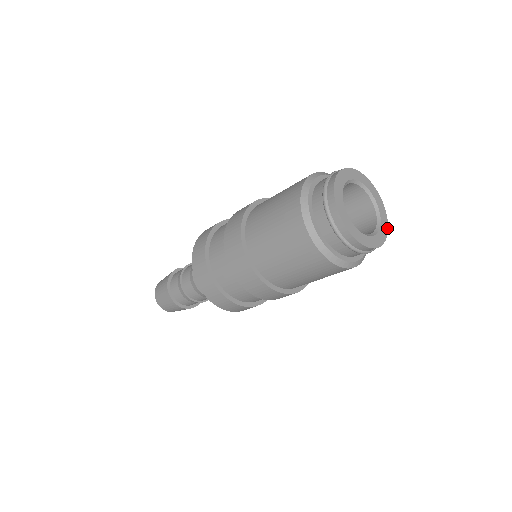
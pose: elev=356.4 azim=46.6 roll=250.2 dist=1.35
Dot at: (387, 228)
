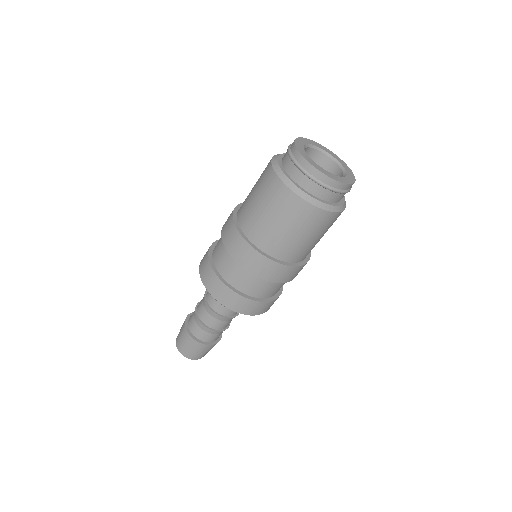
Dot at: (354, 178)
